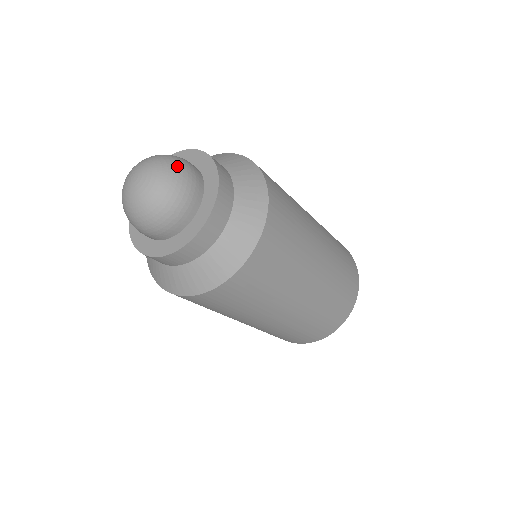
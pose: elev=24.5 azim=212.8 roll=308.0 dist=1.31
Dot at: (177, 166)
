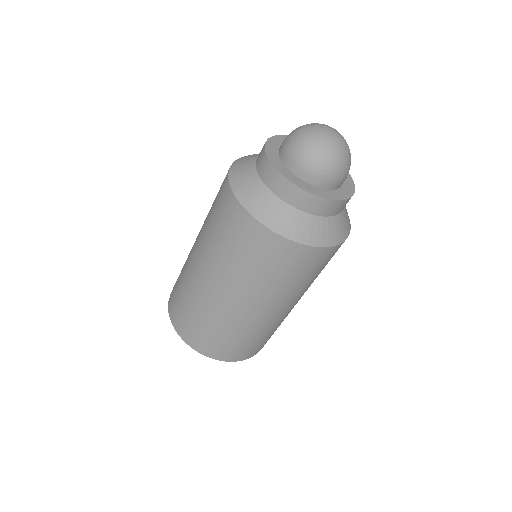
Dot at: (350, 162)
